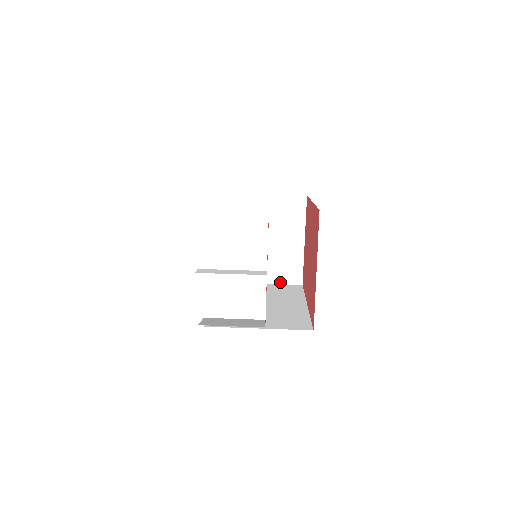
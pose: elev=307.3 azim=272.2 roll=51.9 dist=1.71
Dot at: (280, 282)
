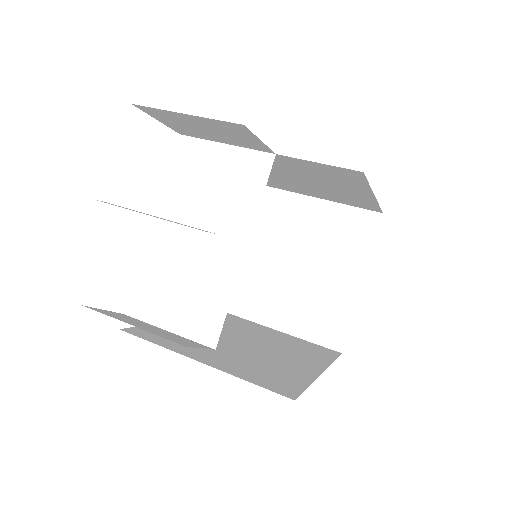
Dot at: (309, 337)
